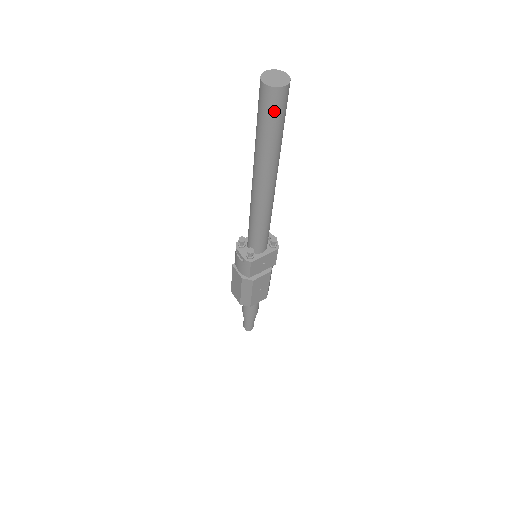
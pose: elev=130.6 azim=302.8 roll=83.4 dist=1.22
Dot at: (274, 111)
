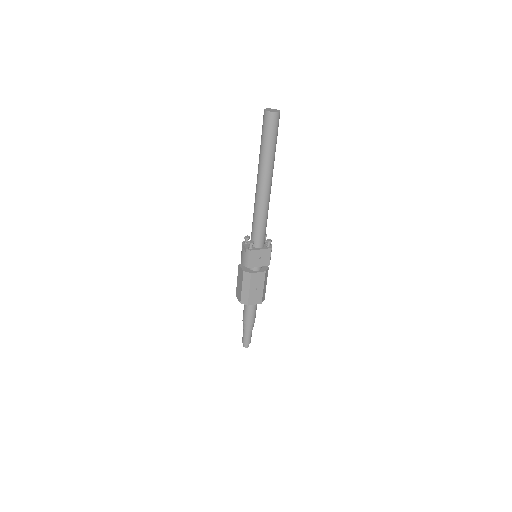
Dot at: (270, 127)
